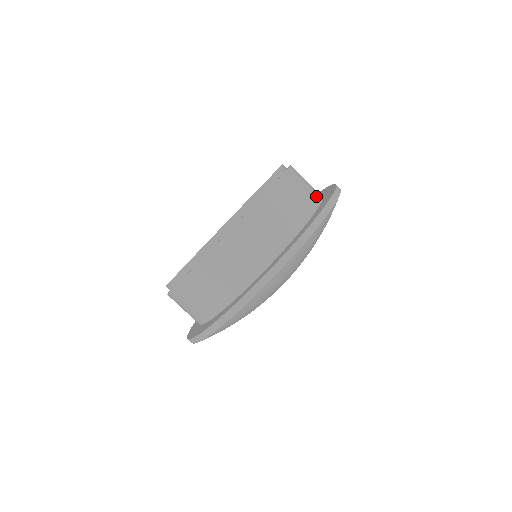
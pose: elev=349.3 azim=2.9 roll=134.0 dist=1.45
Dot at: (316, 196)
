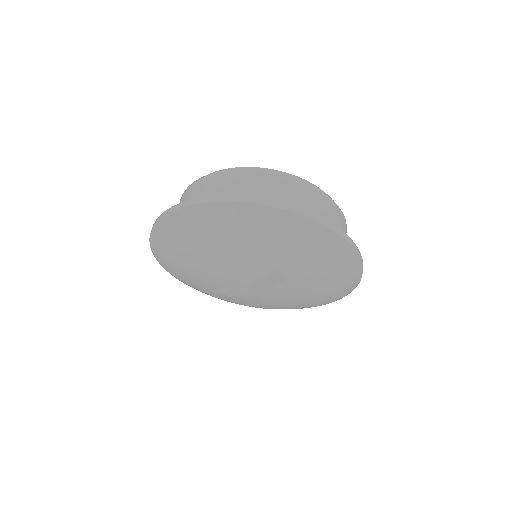
Dot at: occluded
